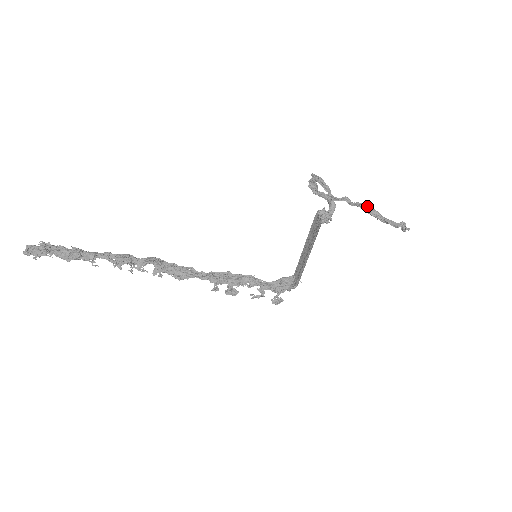
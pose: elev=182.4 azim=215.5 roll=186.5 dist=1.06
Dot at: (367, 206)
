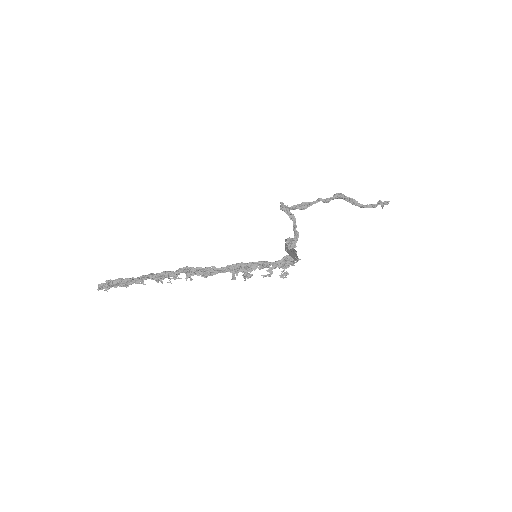
Dot at: (344, 197)
